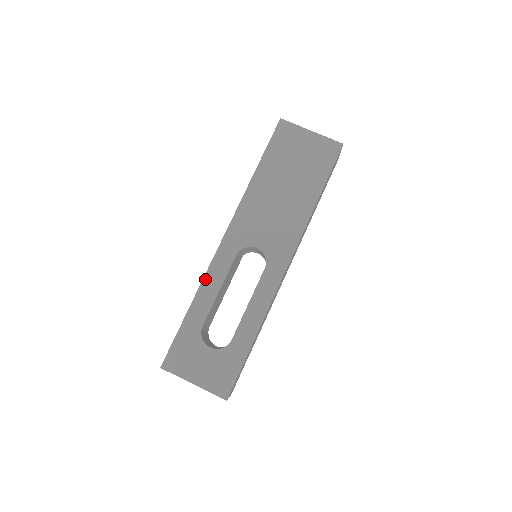
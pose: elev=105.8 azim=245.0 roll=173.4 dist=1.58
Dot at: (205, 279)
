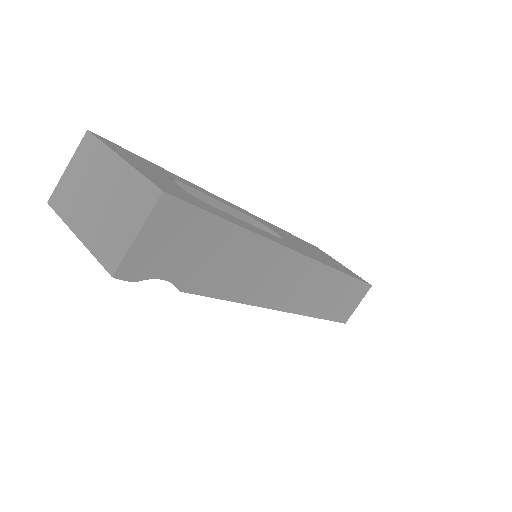
Dot at: (206, 191)
